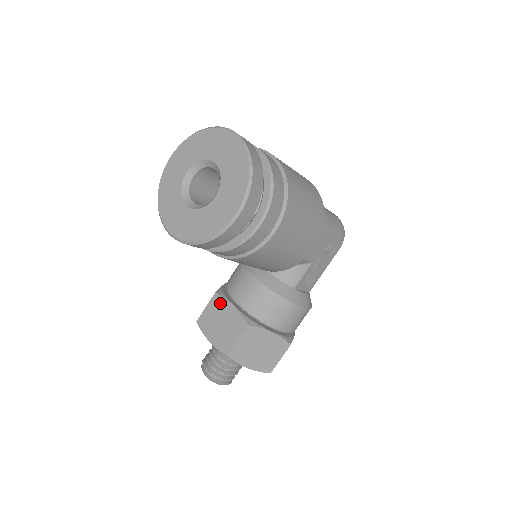
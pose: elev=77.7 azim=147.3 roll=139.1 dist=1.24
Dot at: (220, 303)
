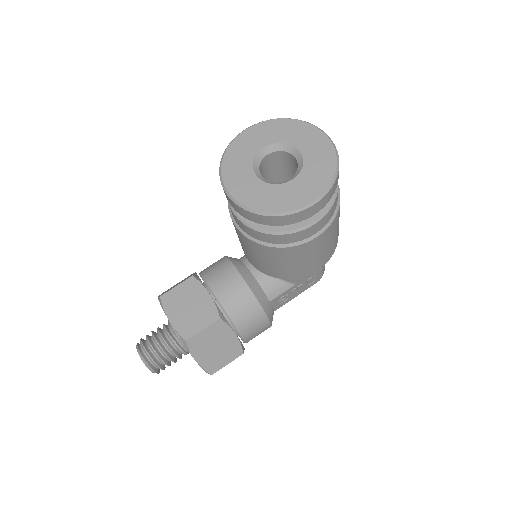
Dot at: (195, 287)
